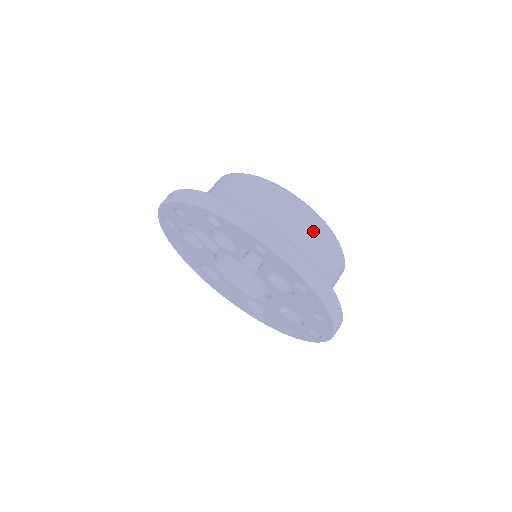
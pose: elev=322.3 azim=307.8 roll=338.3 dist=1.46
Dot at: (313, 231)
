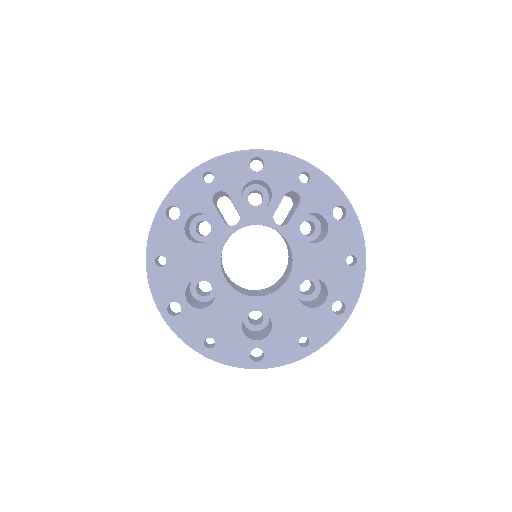
Dot at: occluded
